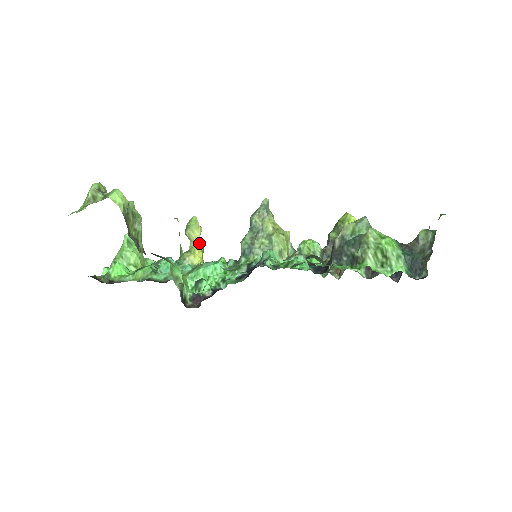
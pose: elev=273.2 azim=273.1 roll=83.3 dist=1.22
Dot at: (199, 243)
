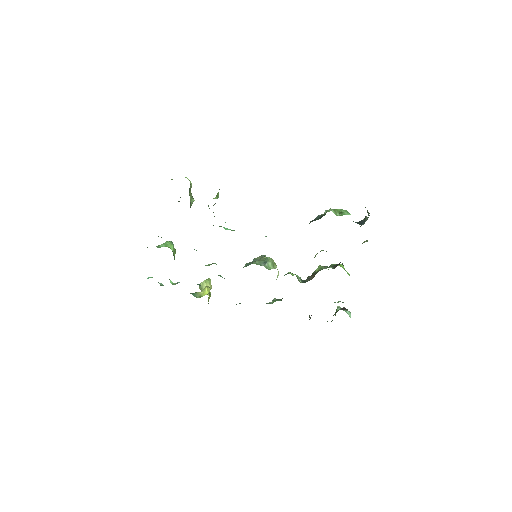
Dot at: (209, 288)
